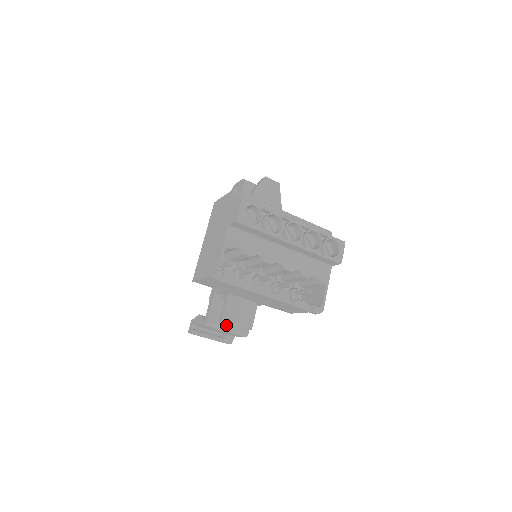
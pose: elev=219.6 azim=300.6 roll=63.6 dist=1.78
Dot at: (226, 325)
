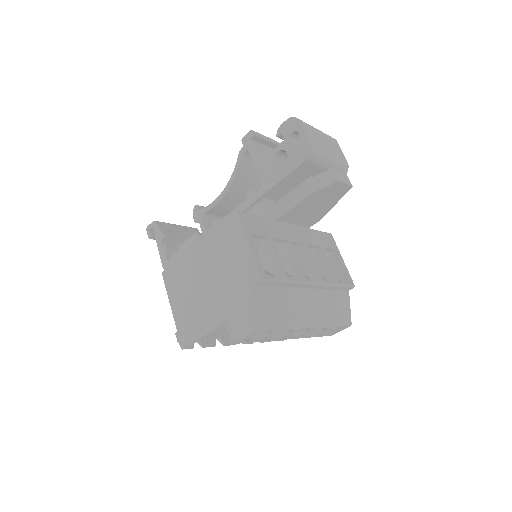
Dot at: occluded
